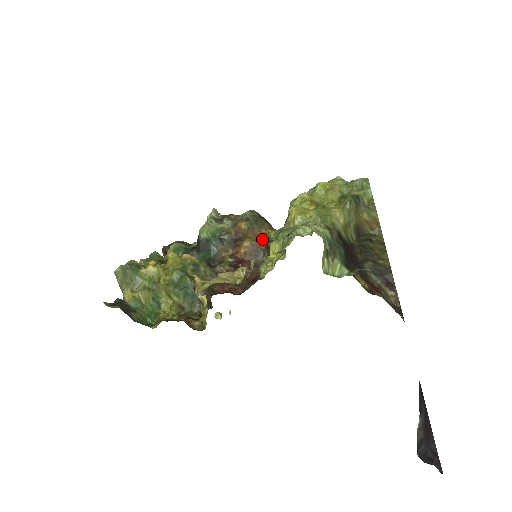
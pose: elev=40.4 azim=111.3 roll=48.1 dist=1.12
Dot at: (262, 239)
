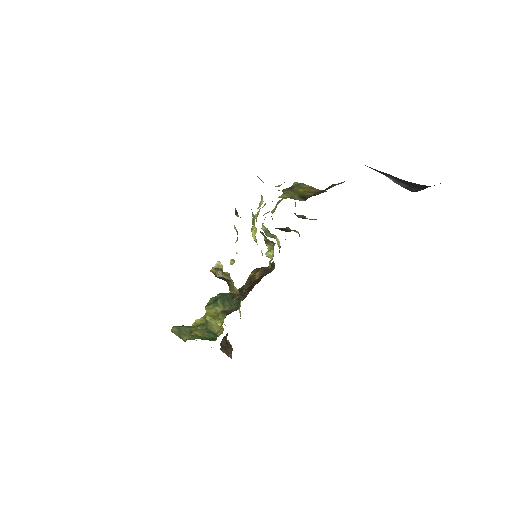
Dot at: occluded
